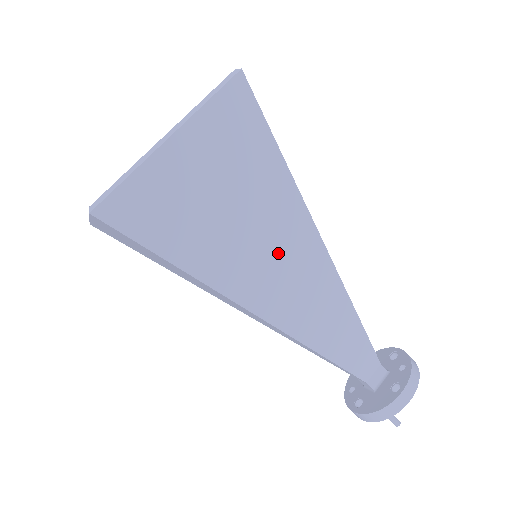
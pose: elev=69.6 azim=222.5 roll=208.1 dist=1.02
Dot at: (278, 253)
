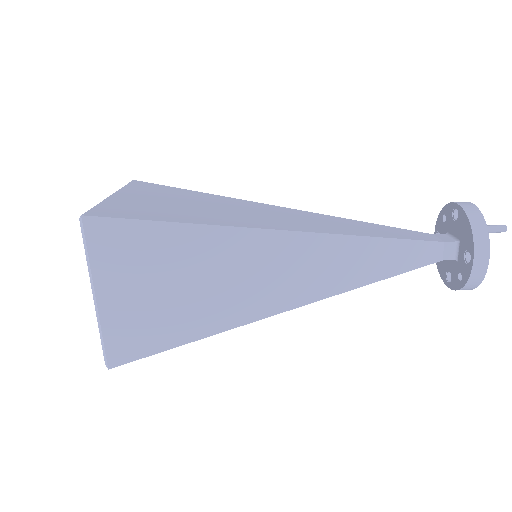
Dot at: (256, 212)
